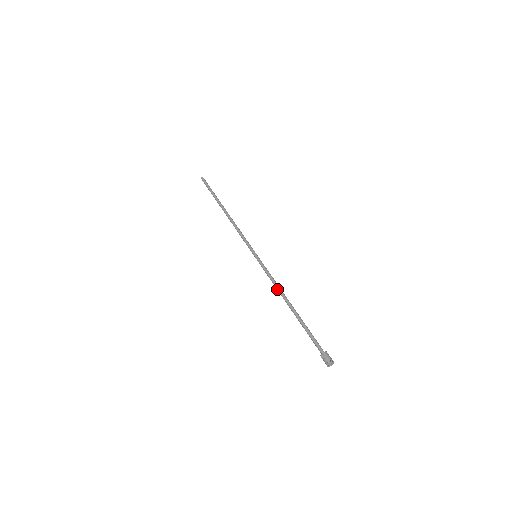
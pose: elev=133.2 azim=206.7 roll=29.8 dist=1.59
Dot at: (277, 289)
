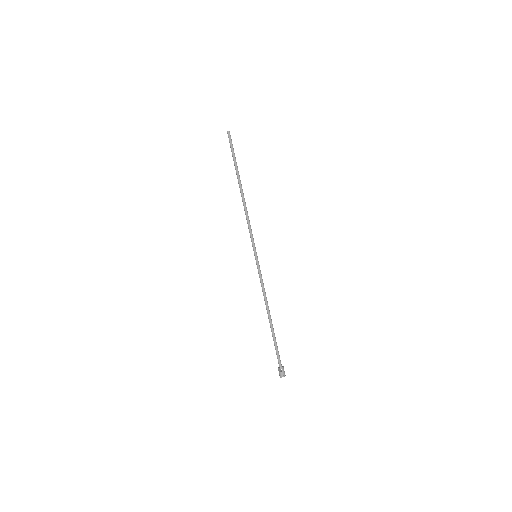
Dot at: (264, 298)
